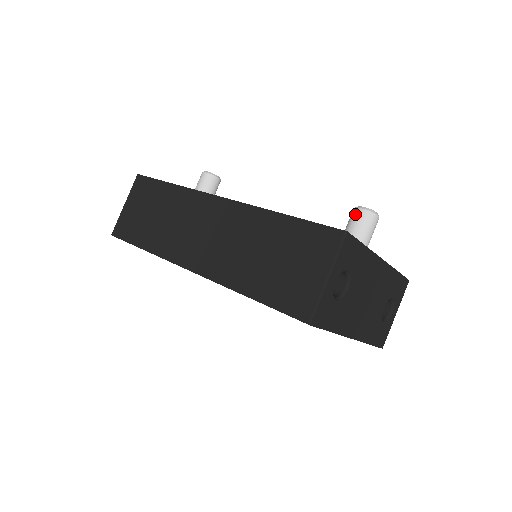
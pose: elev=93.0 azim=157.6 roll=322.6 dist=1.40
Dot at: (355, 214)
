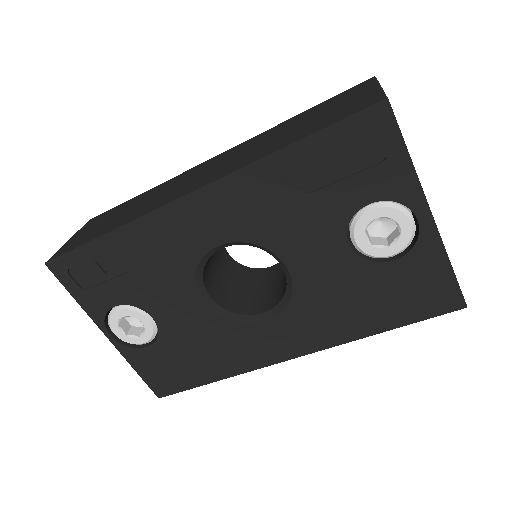
Dot at: occluded
